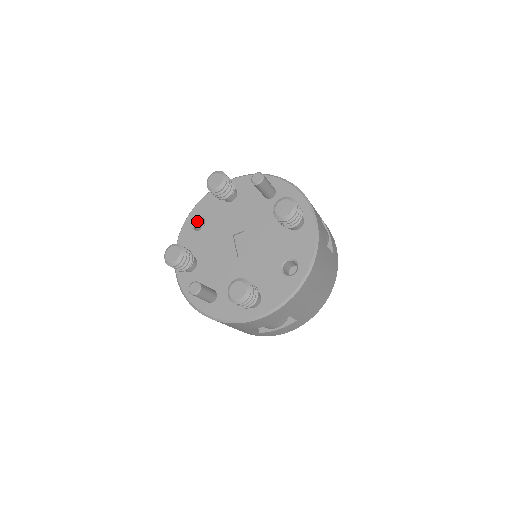
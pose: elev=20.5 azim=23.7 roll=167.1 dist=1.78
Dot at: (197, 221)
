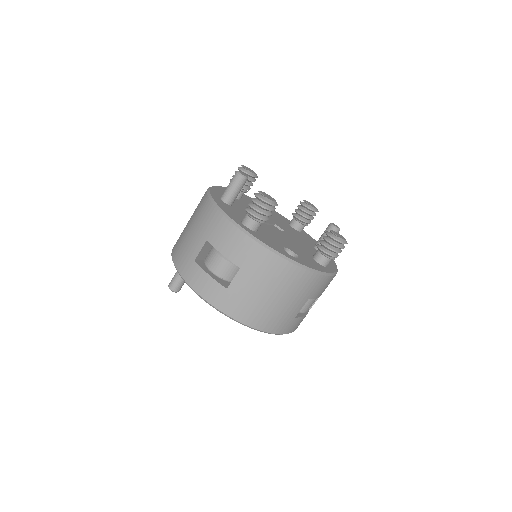
Dot at: occluded
